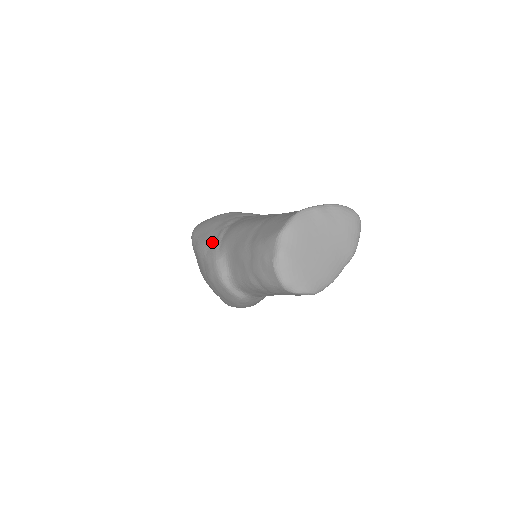
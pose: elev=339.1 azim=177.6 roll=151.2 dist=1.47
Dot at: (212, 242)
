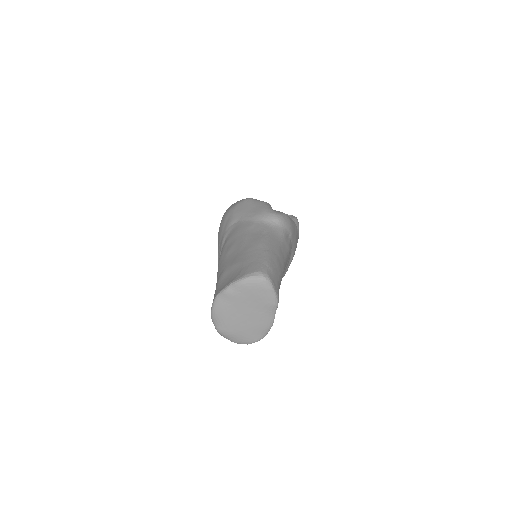
Dot at: (218, 263)
